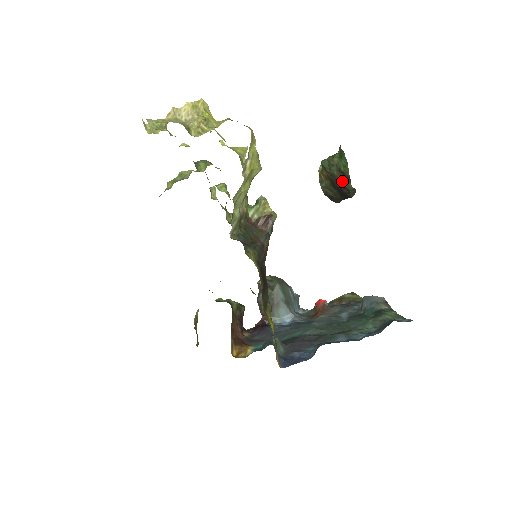
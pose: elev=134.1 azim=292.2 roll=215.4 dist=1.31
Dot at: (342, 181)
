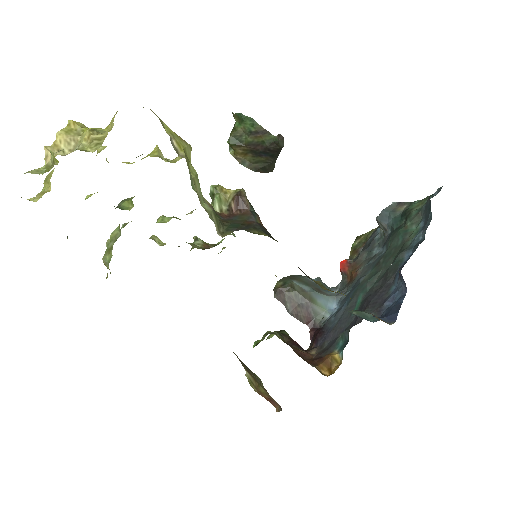
Dot at: (262, 141)
